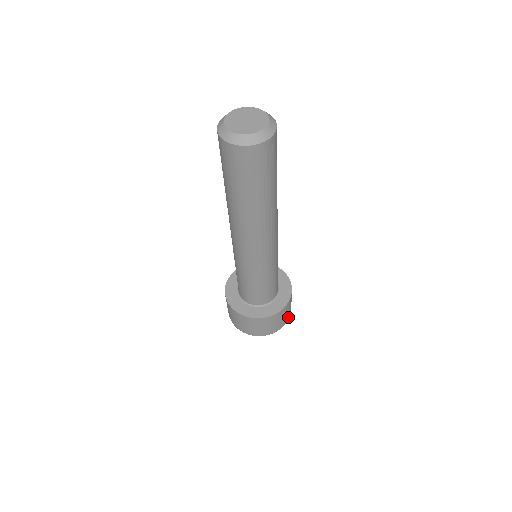
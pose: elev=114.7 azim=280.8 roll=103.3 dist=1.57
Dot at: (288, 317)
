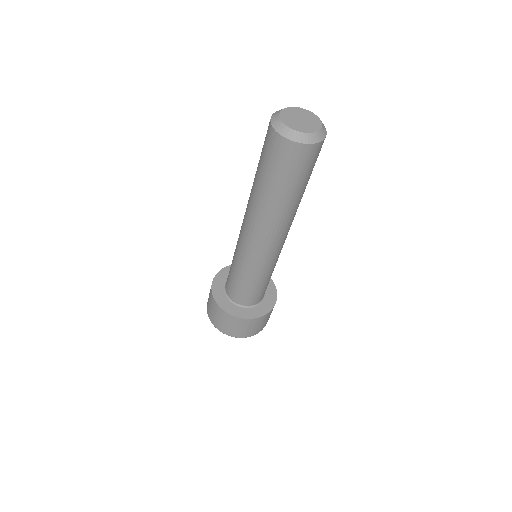
Dot at: (250, 334)
